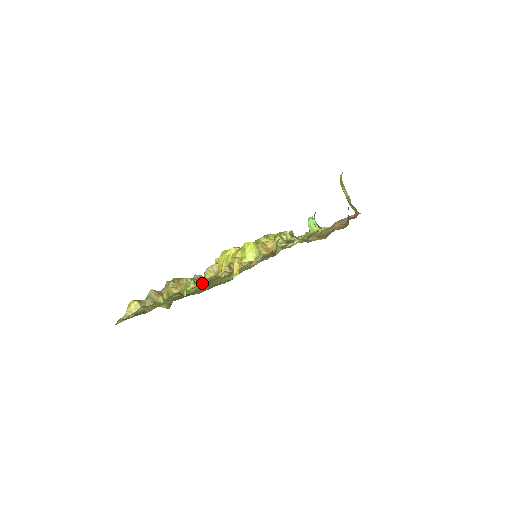
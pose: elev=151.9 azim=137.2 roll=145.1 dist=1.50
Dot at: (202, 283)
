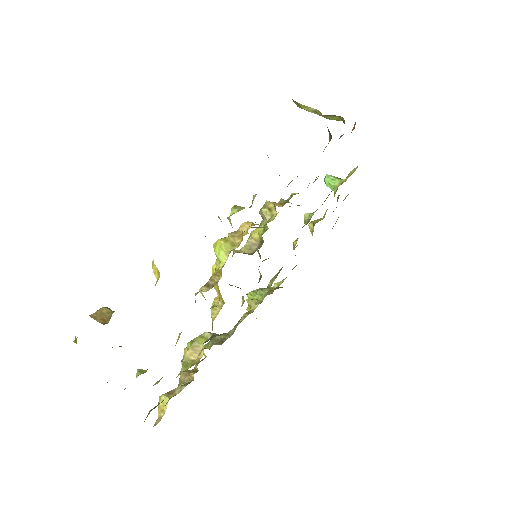
Dot at: (103, 315)
